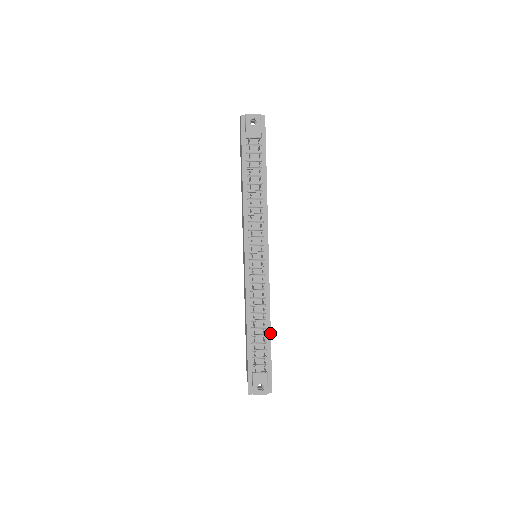
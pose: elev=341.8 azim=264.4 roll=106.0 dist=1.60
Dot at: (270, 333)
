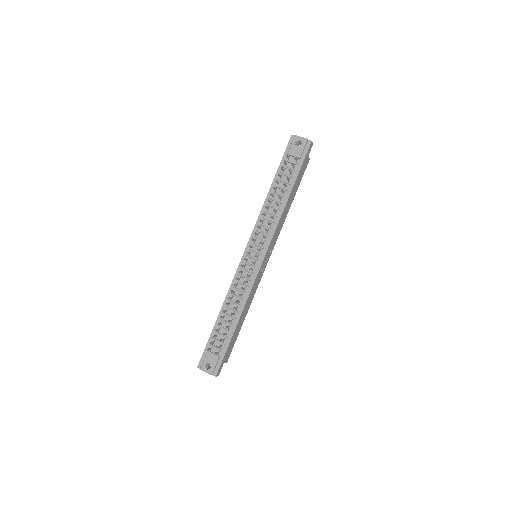
Dot at: (236, 325)
